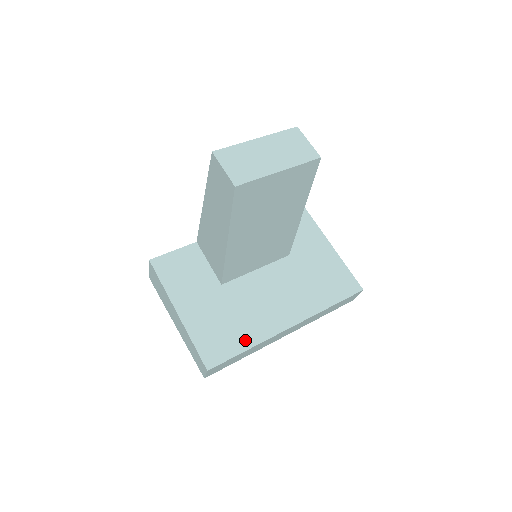
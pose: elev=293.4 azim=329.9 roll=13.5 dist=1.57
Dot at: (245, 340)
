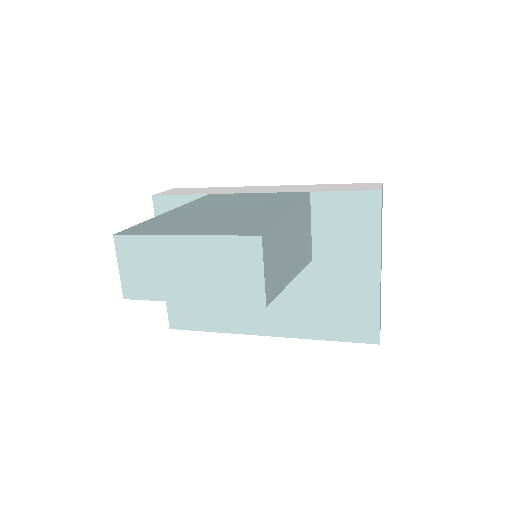
Dot at: (214, 323)
